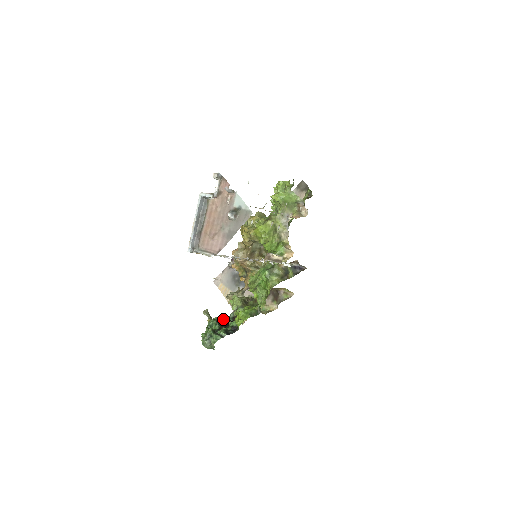
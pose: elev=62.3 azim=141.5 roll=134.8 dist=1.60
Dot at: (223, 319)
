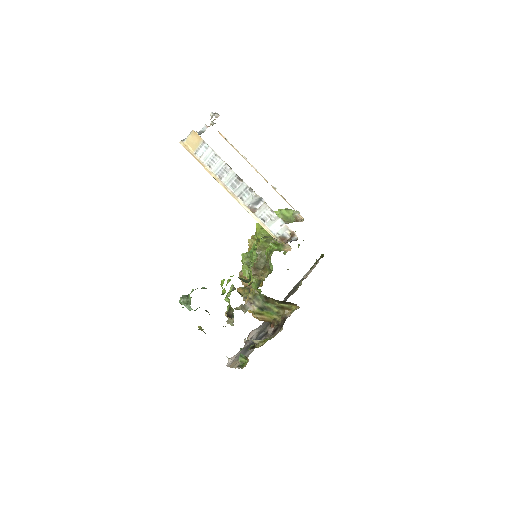
Dot at: occluded
